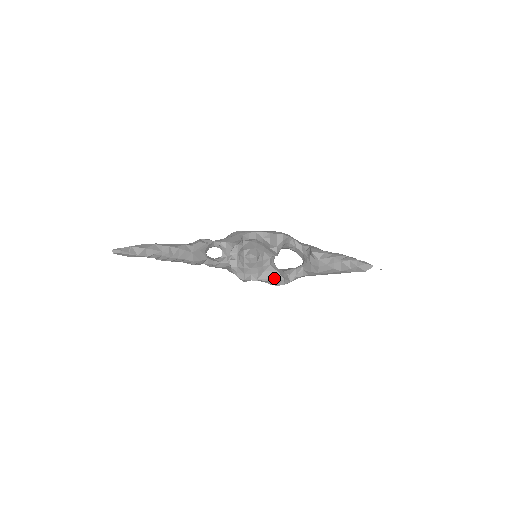
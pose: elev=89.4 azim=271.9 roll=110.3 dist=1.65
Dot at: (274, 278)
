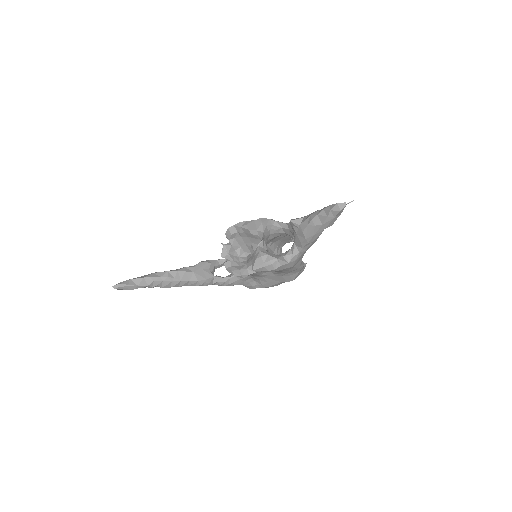
Dot at: (267, 262)
